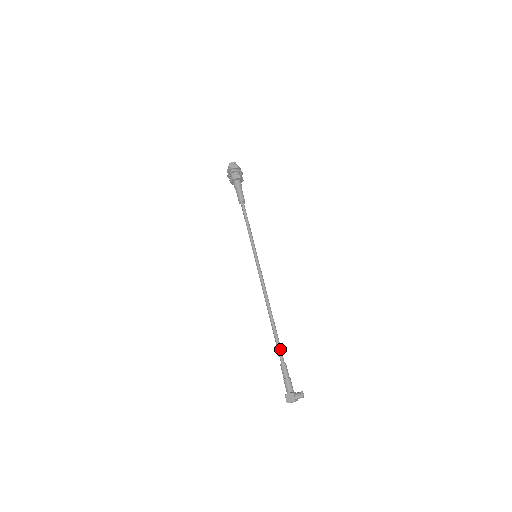
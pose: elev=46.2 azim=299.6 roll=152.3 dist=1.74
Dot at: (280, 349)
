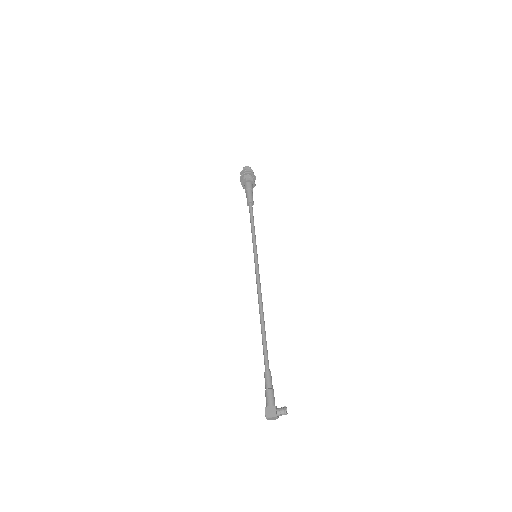
Dot at: (267, 355)
